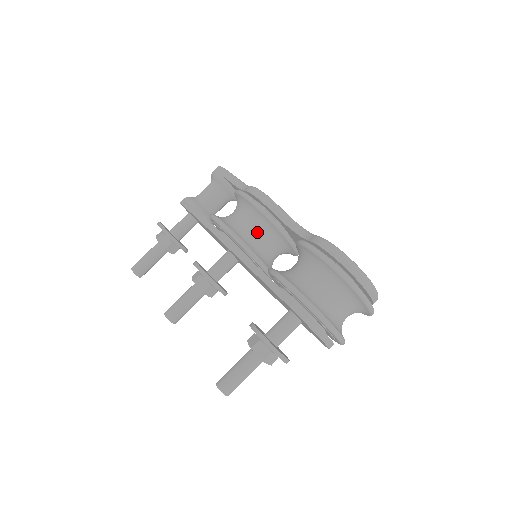
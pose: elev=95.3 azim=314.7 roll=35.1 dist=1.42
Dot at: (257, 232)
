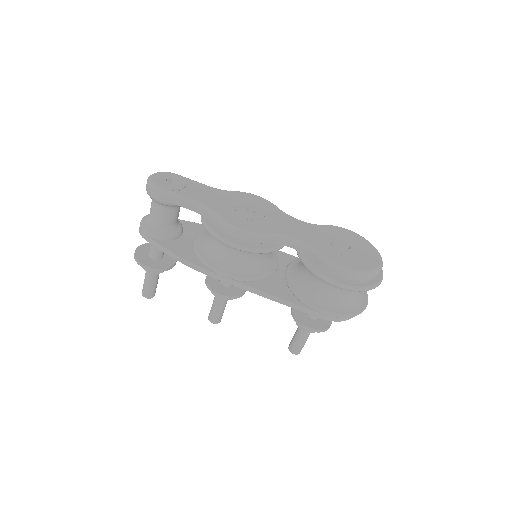
Dot at: (255, 257)
